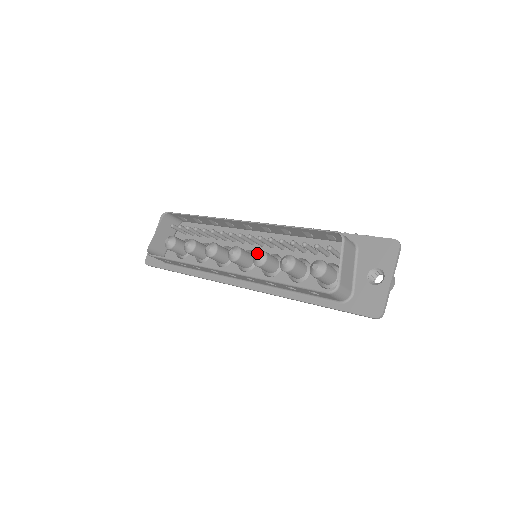
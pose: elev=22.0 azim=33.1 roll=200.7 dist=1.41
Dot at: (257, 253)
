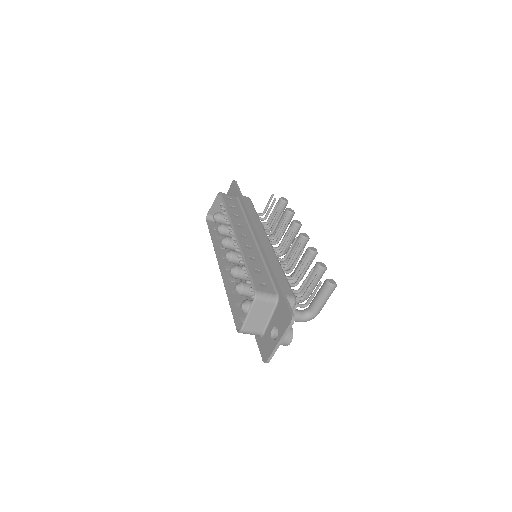
Dot at: (231, 268)
